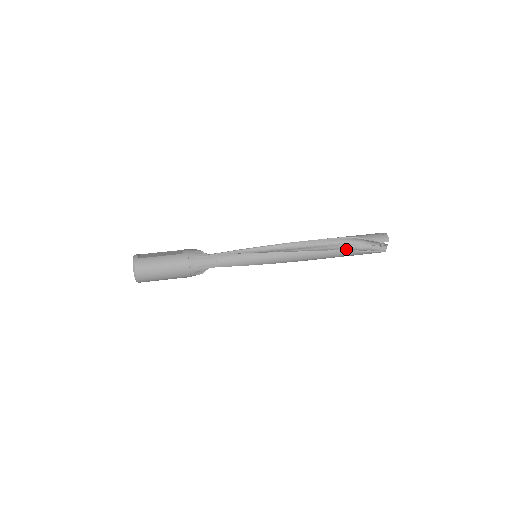
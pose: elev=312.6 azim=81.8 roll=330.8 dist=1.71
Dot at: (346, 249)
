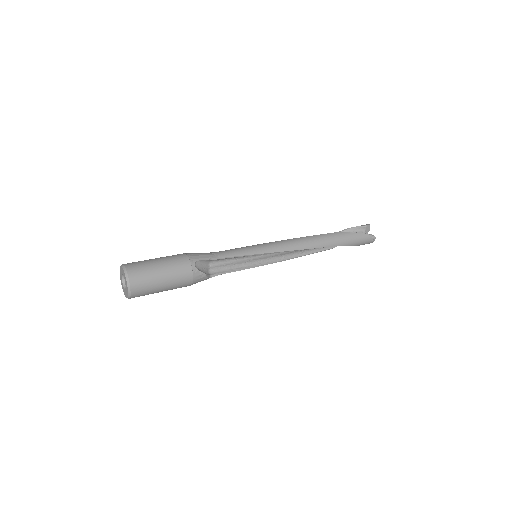
Dot at: (337, 232)
